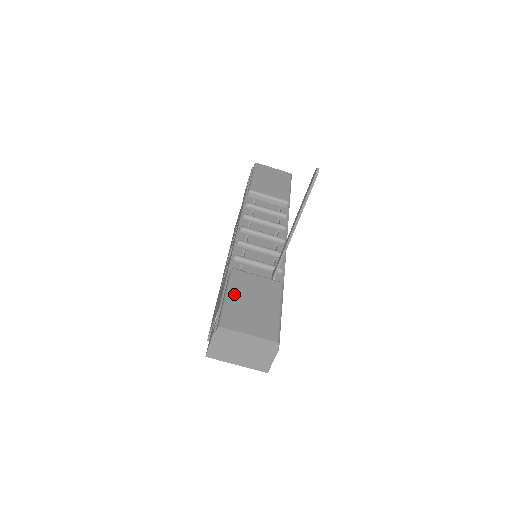
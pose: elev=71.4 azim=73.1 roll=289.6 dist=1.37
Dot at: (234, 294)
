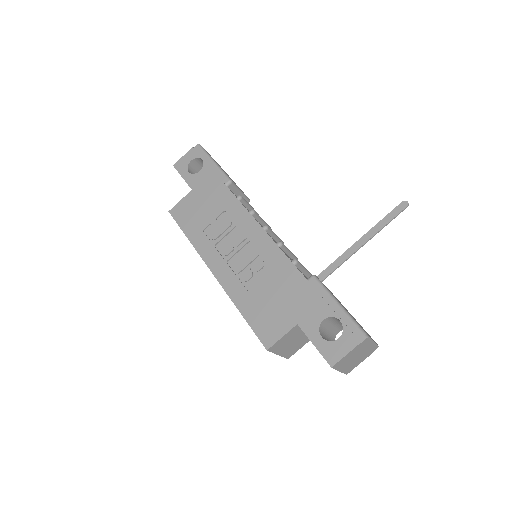
Dot at: (340, 303)
